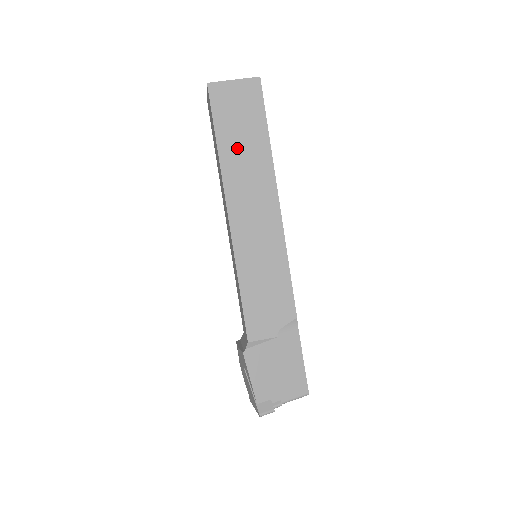
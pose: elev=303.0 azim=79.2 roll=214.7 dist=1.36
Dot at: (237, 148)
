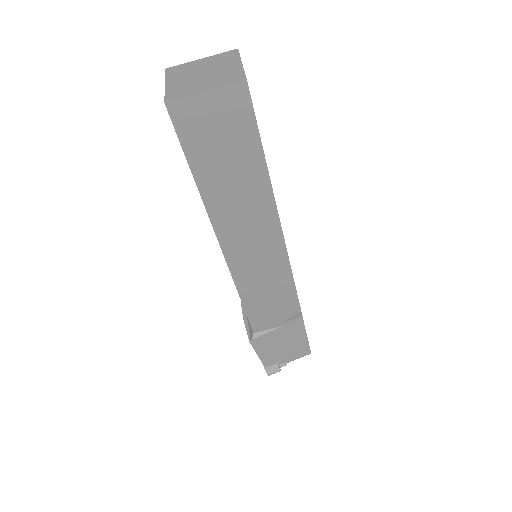
Dot at: (223, 180)
